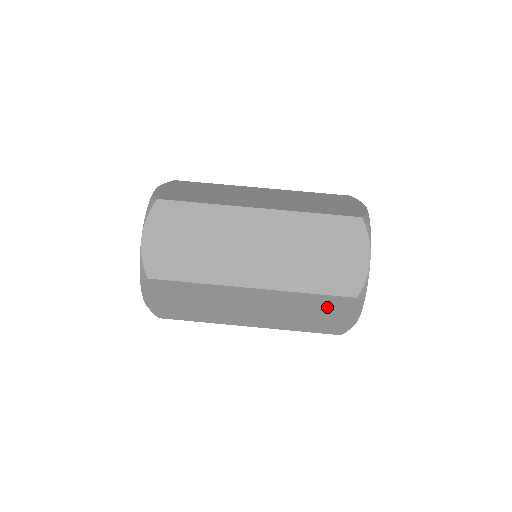
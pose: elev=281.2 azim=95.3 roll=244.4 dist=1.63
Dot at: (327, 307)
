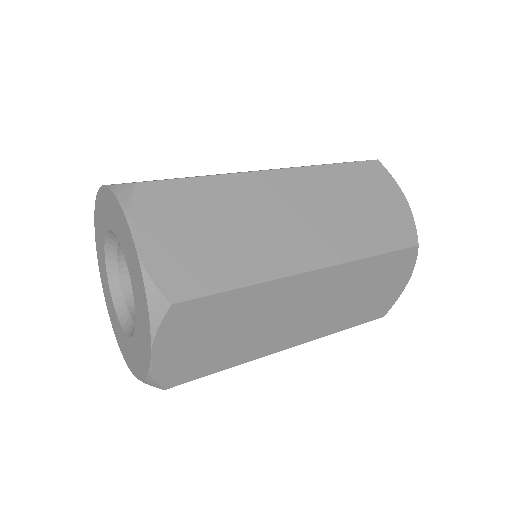
Dot at: (366, 186)
